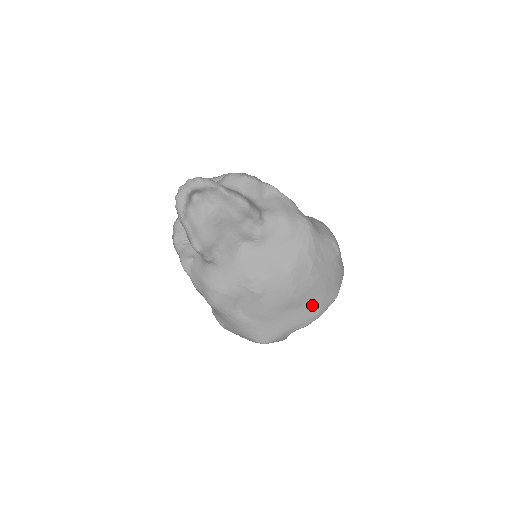
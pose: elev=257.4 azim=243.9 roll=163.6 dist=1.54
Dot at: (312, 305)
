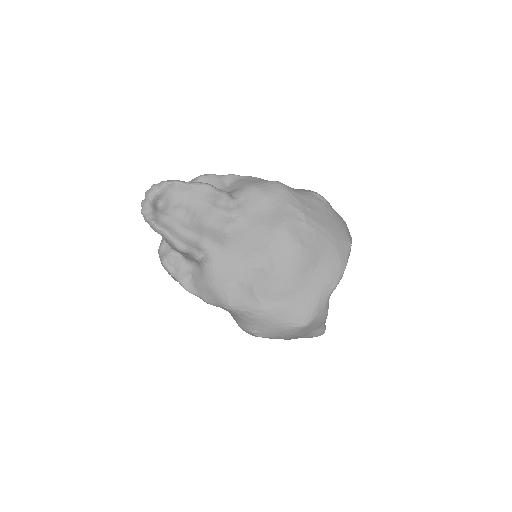
Dot at: (329, 258)
